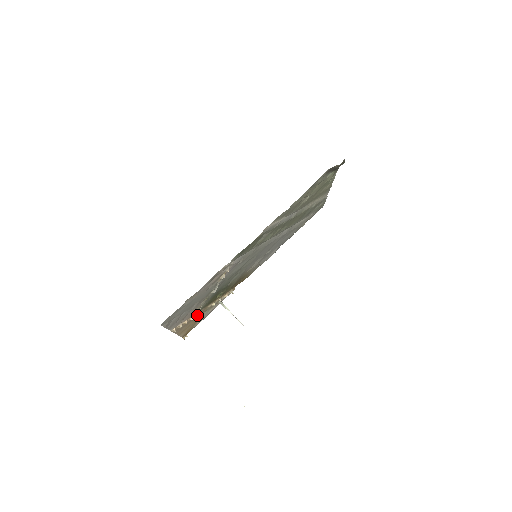
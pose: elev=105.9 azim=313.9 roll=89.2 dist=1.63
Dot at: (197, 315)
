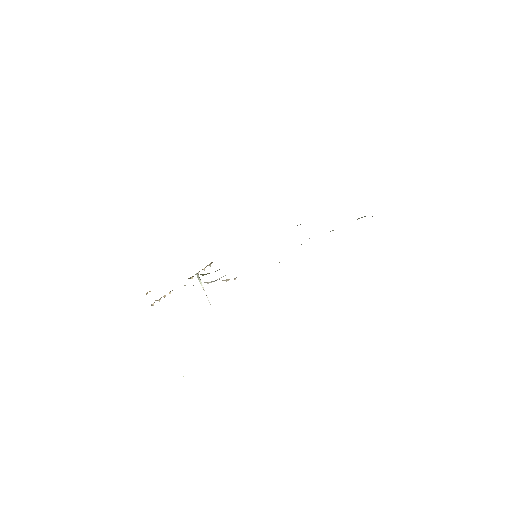
Dot at: occluded
